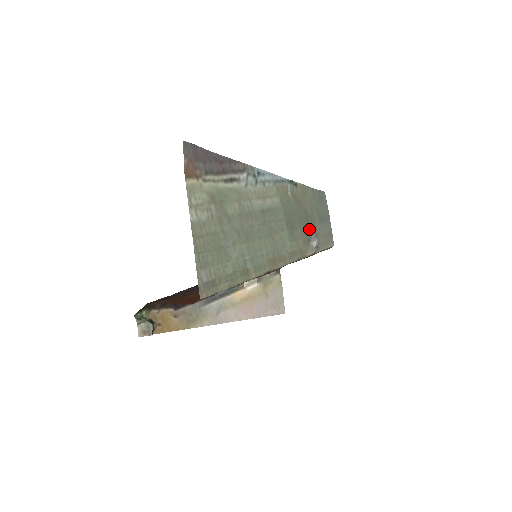
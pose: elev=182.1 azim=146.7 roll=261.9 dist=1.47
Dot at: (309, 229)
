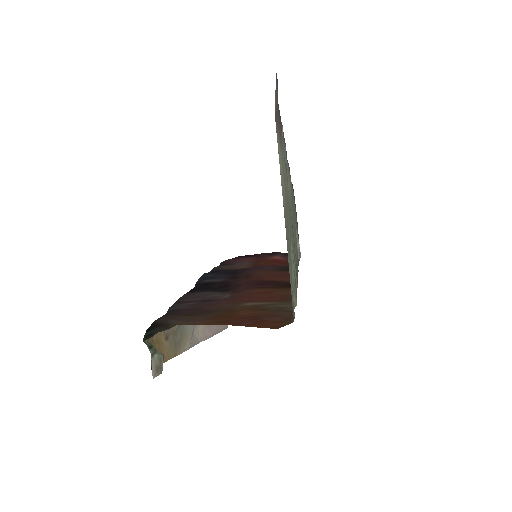
Dot at: occluded
